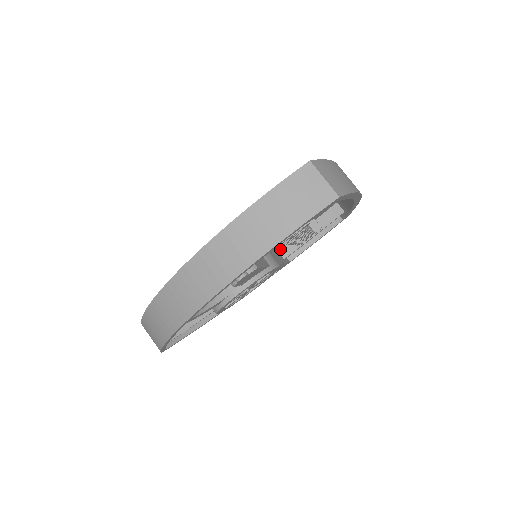
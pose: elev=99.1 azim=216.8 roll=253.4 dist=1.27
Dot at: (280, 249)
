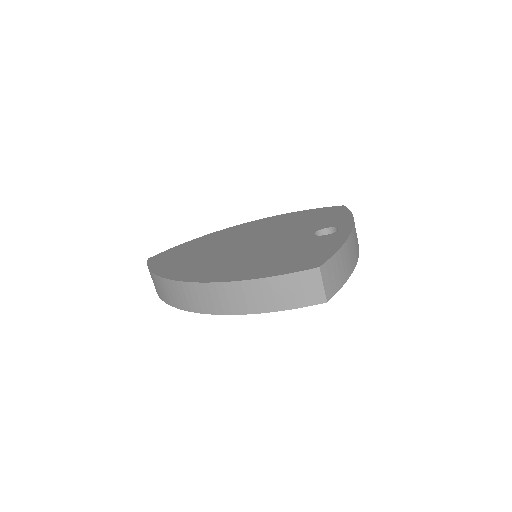
Dot at: occluded
